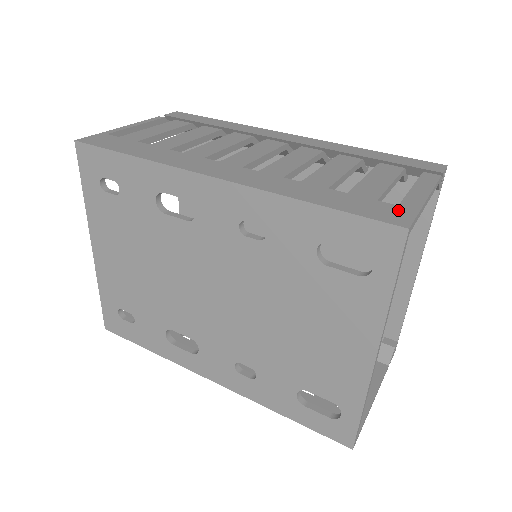
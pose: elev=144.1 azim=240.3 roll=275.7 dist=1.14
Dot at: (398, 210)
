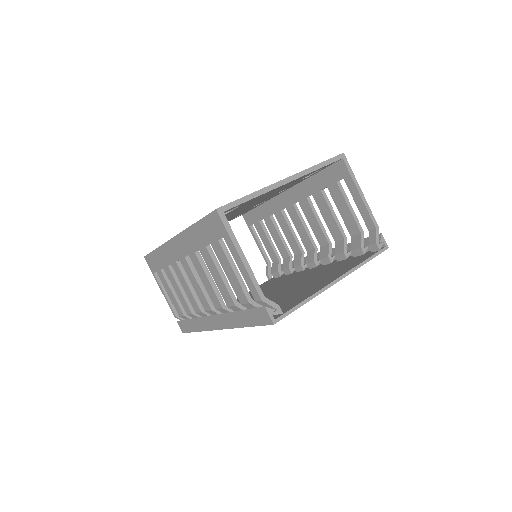
Dot at: occluded
